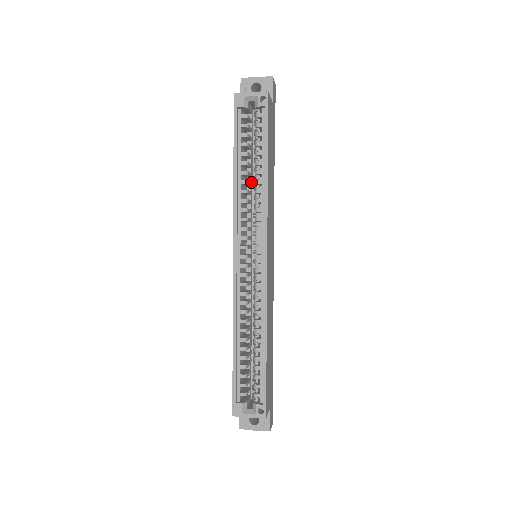
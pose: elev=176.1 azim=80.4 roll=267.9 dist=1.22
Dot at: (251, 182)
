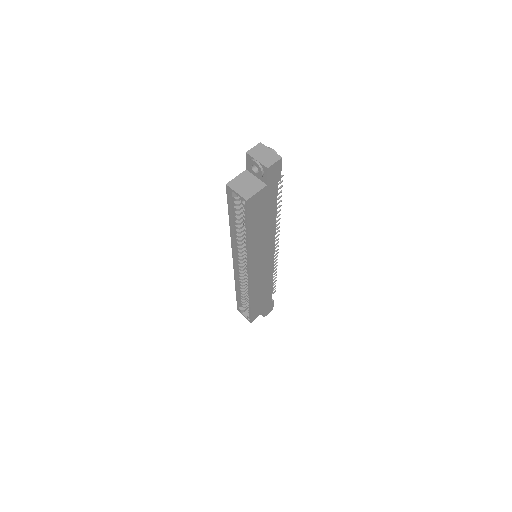
Dot at: occluded
